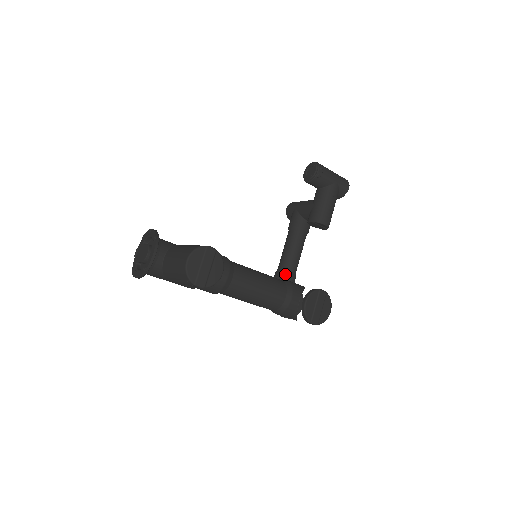
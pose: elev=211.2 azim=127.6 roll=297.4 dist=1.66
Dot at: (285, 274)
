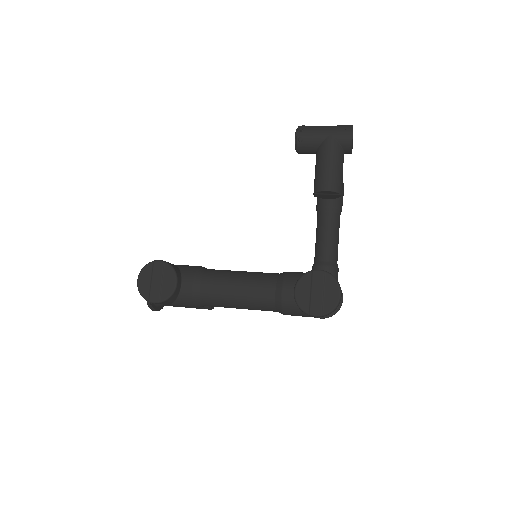
Dot at: (316, 266)
